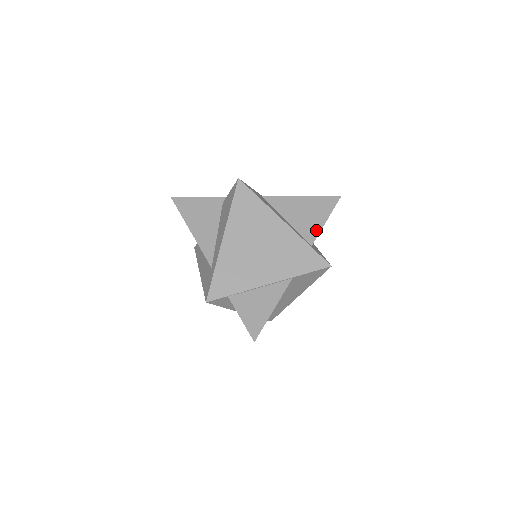
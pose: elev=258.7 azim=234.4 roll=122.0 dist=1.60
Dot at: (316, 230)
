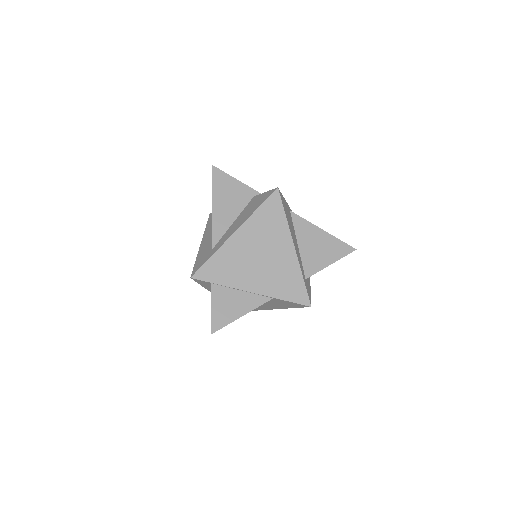
Dot at: (317, 267)
